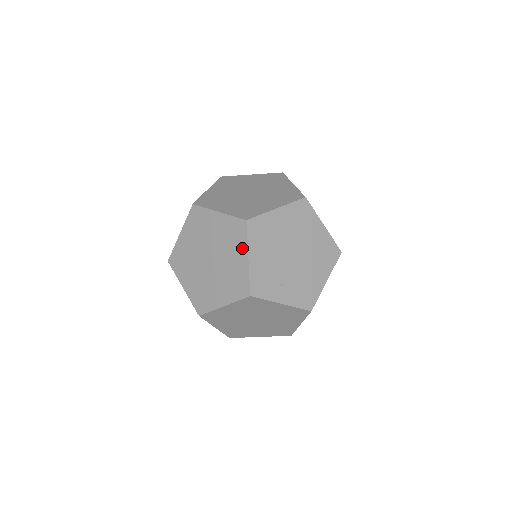
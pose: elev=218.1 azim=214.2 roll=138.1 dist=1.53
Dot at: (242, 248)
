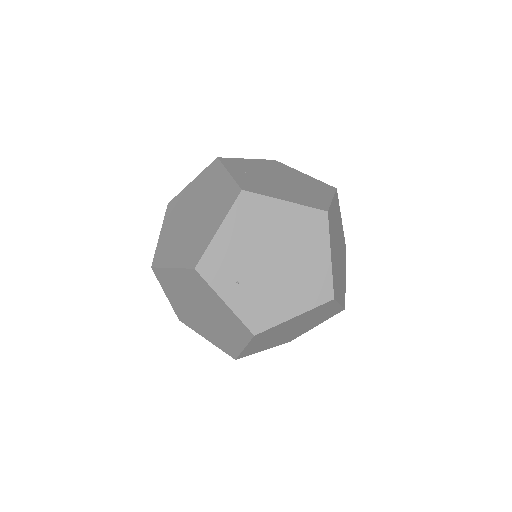
Dot at: (221, 216)
